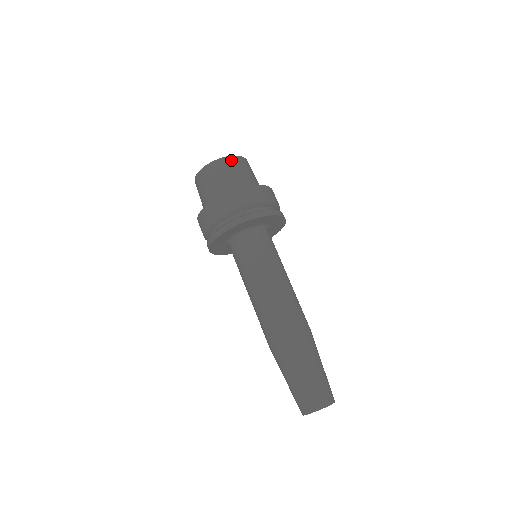
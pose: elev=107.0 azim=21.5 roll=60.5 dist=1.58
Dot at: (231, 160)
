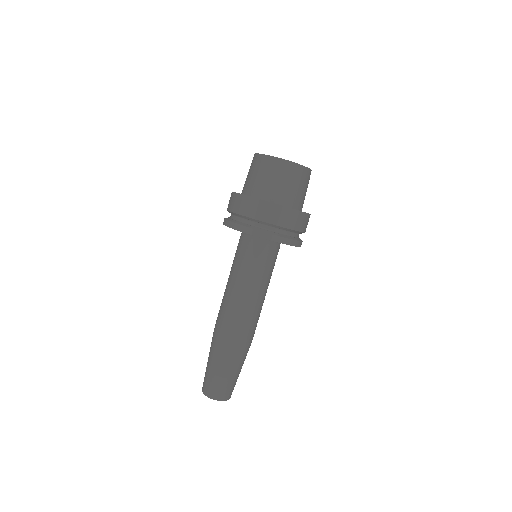
Dot at: (309, 174)
